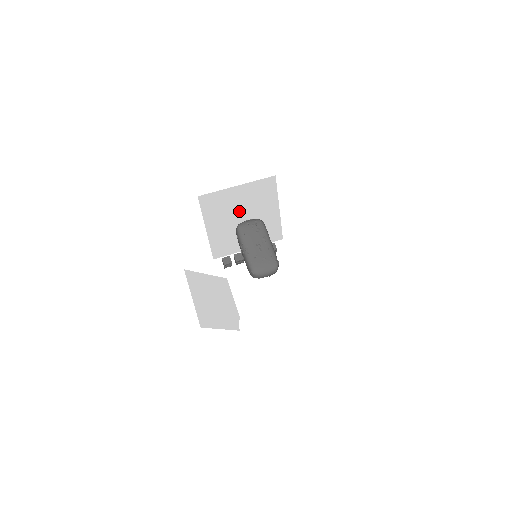
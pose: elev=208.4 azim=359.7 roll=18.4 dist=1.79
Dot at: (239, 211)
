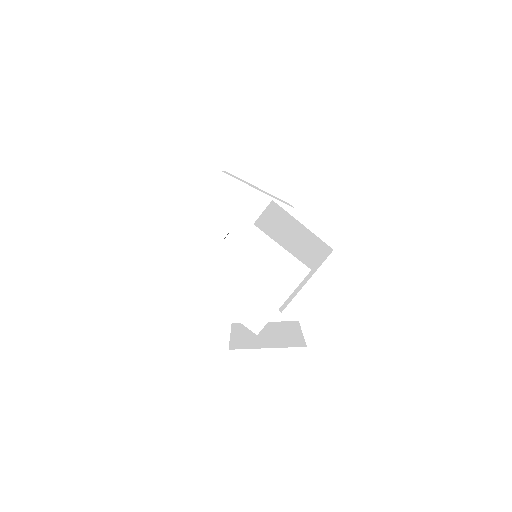
Dot at: occluded
